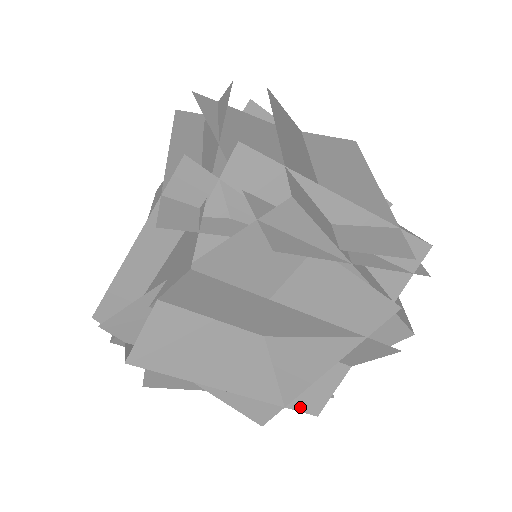
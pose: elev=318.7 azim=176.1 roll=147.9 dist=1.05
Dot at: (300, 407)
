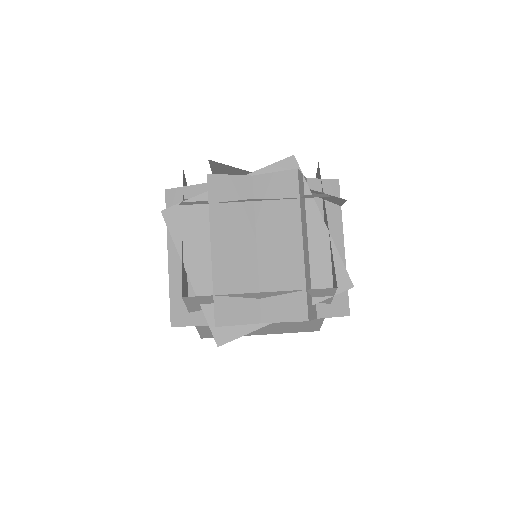
Dot at: (305, 331)
